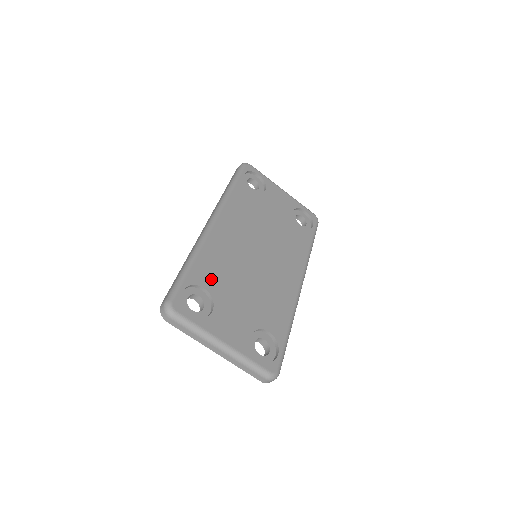
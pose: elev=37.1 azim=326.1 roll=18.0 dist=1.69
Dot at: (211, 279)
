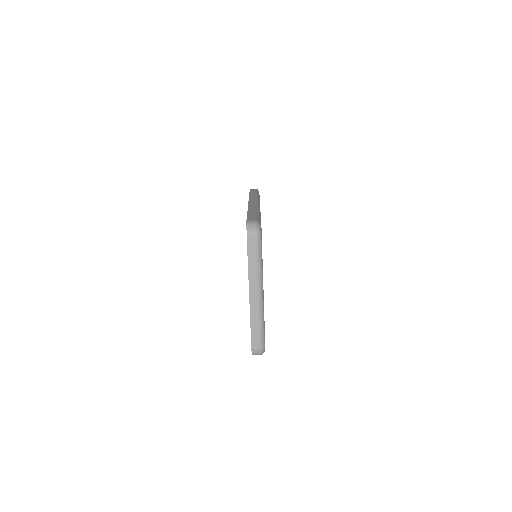
Dot at: occluded
